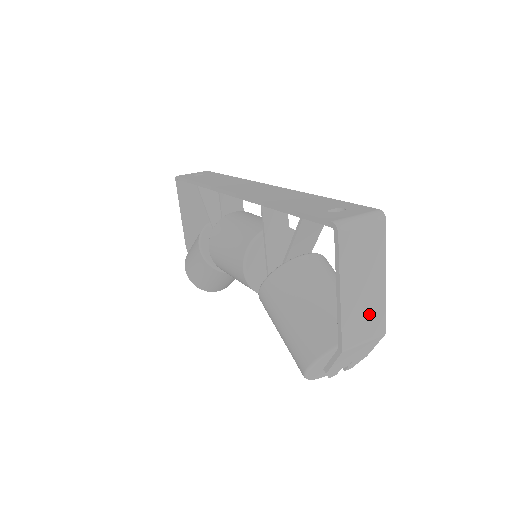
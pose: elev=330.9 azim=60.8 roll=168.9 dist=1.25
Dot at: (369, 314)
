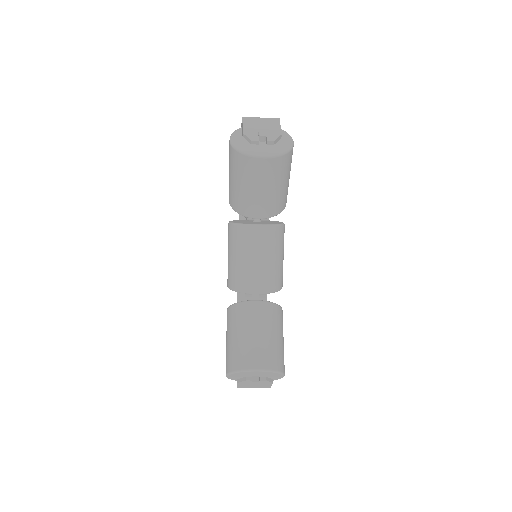
Dot at: occluded
